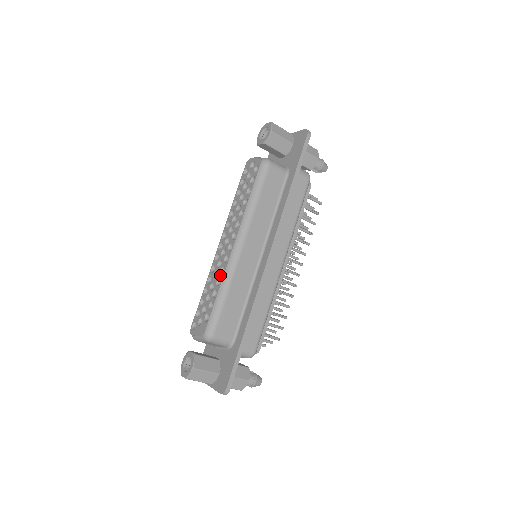
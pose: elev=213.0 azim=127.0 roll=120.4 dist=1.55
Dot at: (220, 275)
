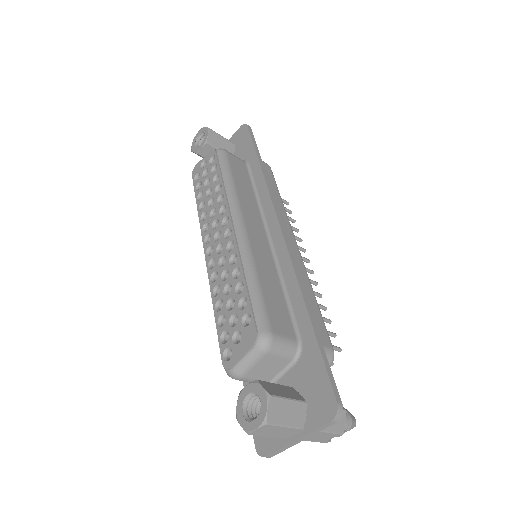
Dot at: (233, 265)
